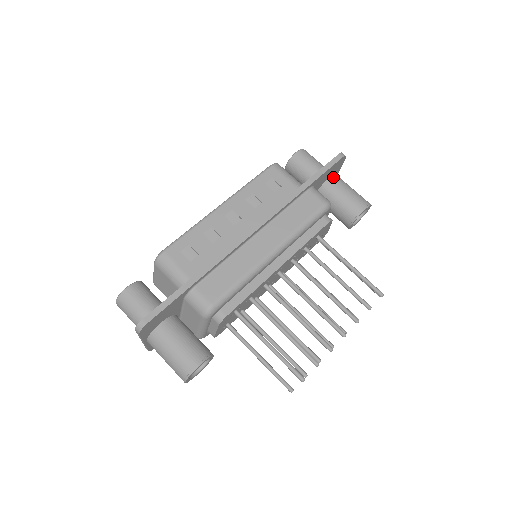
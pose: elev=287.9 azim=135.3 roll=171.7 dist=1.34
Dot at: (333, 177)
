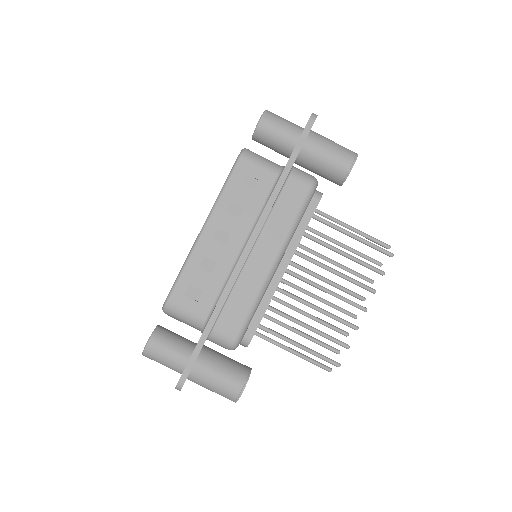
Dot at: (309, 139)
